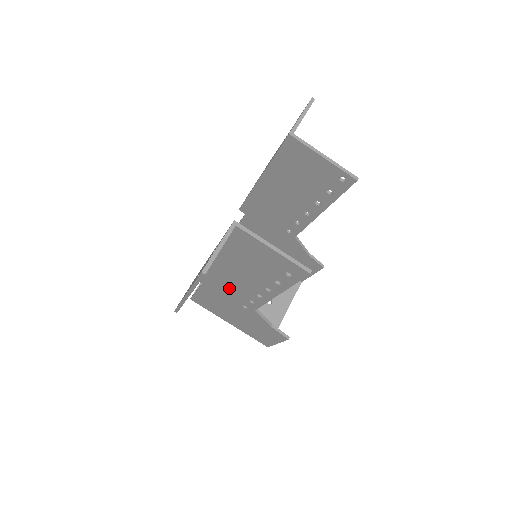
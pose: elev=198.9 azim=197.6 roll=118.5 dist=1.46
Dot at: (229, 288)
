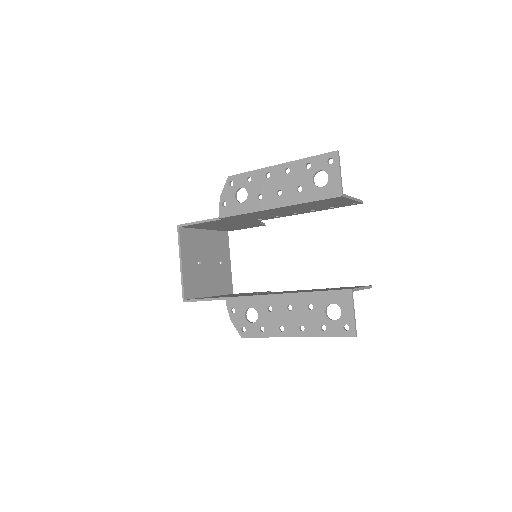
Dot at: occluded
